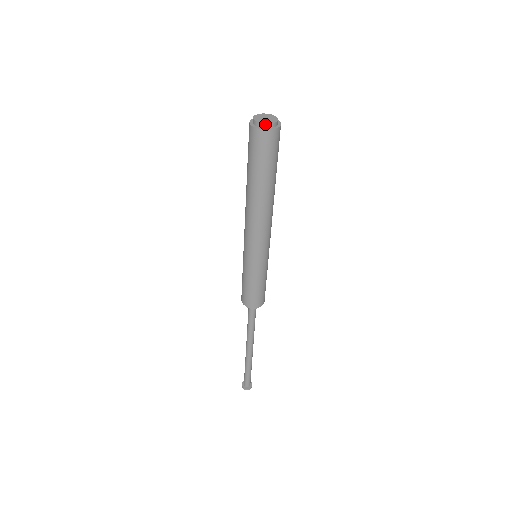
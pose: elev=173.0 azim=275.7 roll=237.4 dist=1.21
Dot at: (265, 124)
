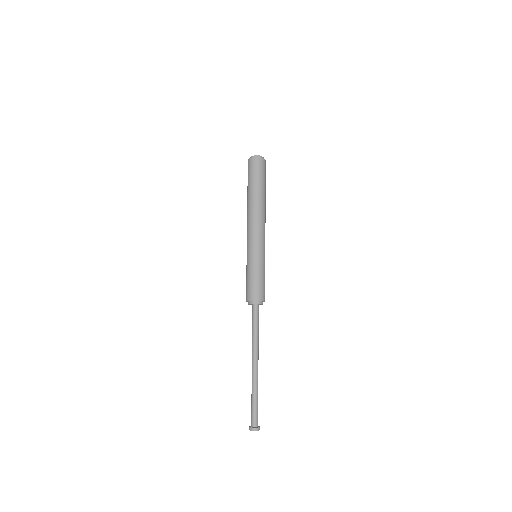
Dot at: (256, 156)
